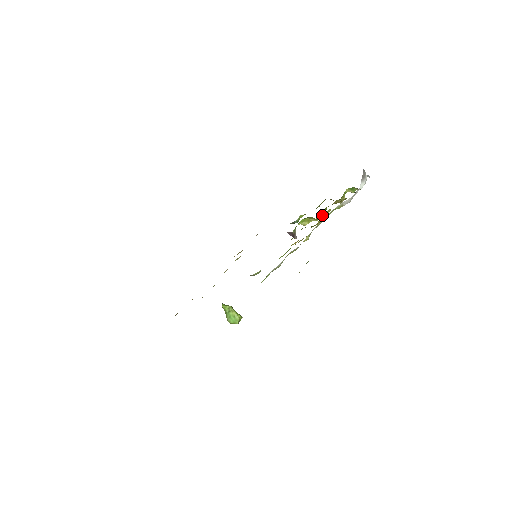
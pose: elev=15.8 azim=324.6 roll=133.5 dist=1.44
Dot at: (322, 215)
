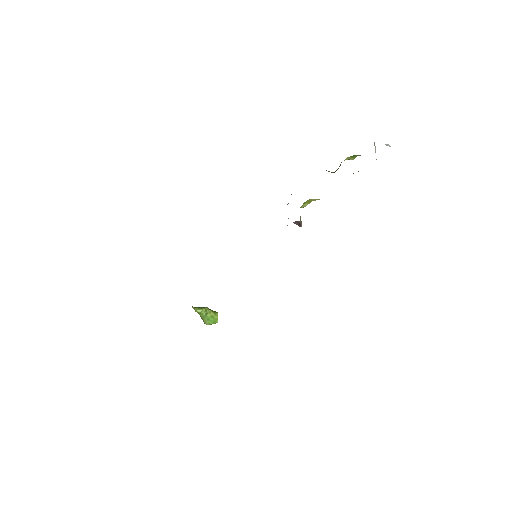
Dot at: occluded
